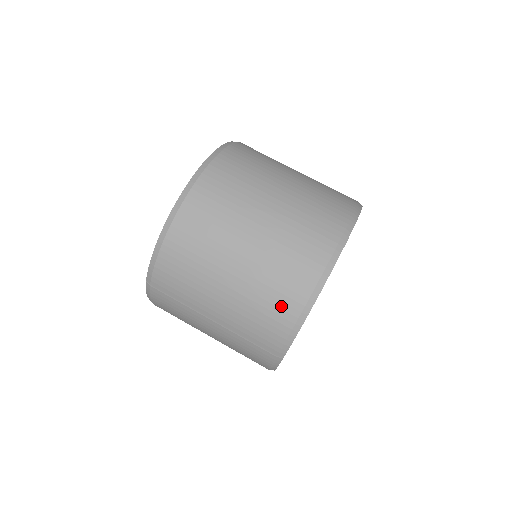
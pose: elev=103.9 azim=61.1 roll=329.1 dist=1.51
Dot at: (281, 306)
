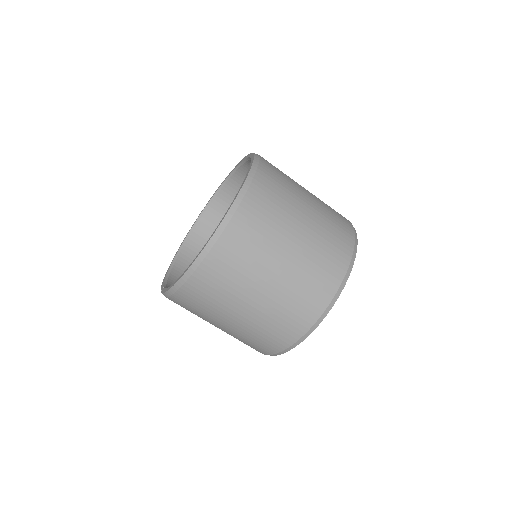
Dot at: (264, 346)
